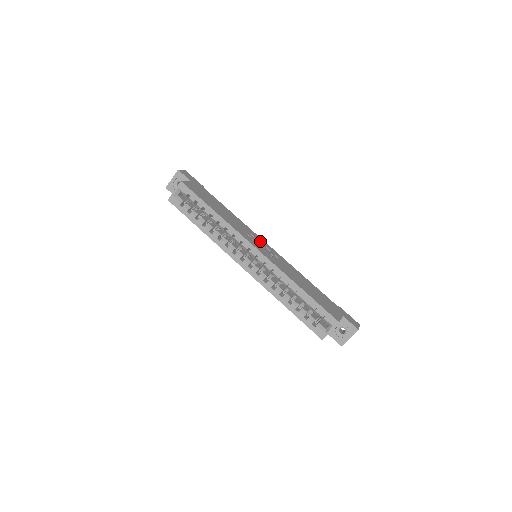
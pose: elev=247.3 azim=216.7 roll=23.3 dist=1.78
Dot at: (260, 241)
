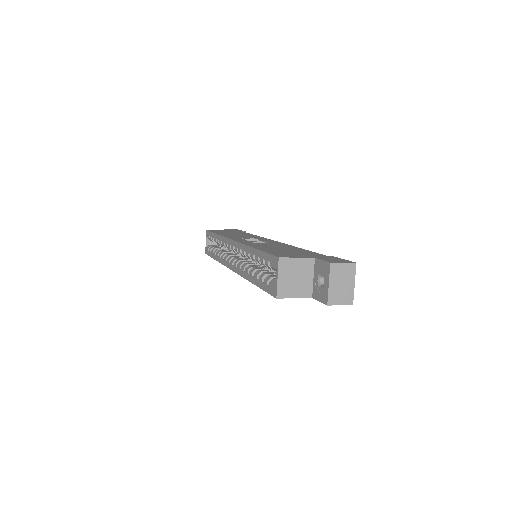
Dot at: occluded
